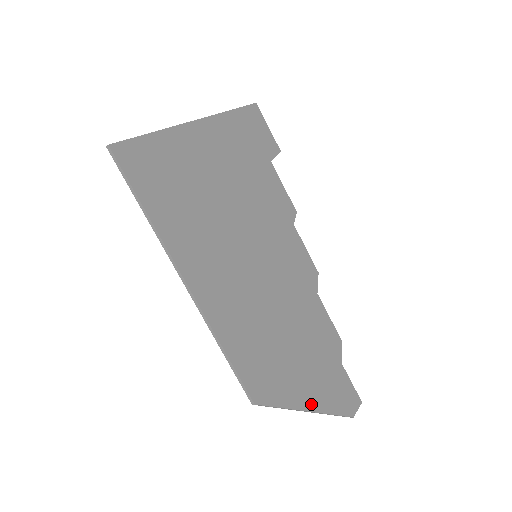
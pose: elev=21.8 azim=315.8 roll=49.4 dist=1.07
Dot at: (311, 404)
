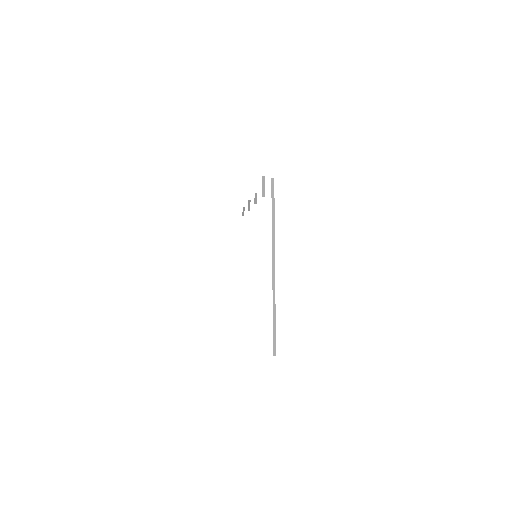
Dot at: occluded
